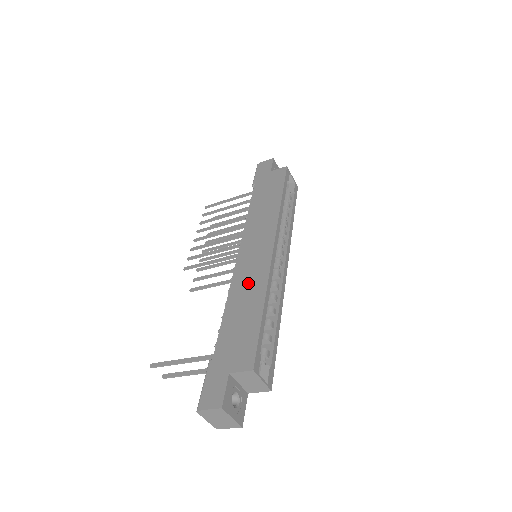
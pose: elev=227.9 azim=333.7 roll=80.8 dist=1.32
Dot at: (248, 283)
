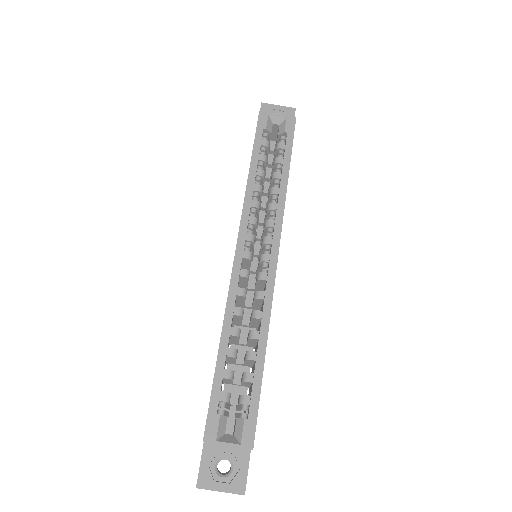
Dot at: occluded
